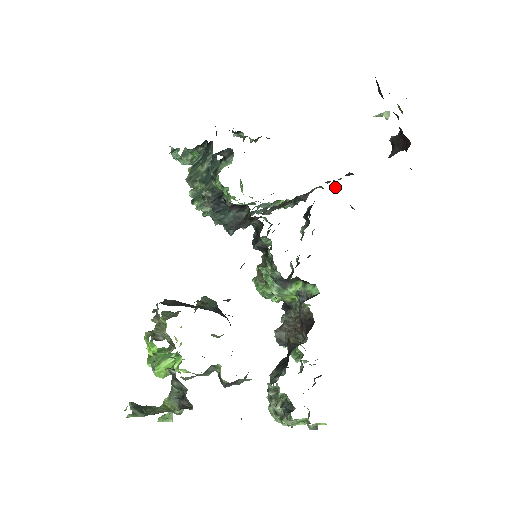
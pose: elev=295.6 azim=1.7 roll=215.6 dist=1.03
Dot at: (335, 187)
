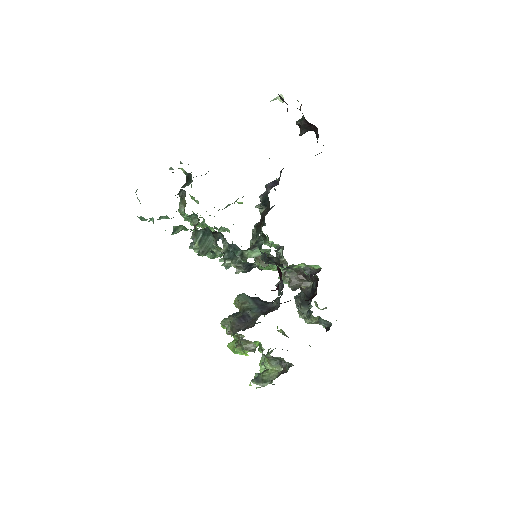
Dot at: (277, 179)
